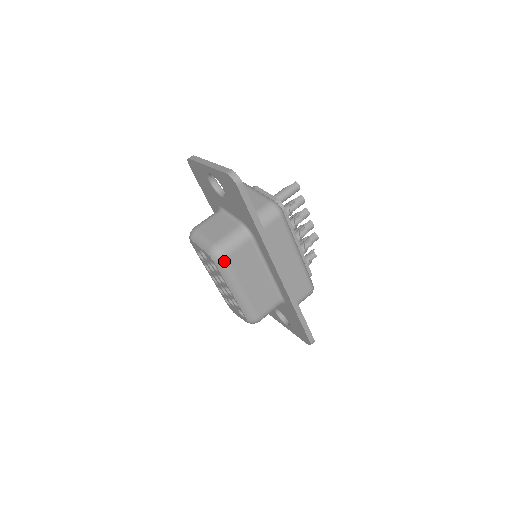
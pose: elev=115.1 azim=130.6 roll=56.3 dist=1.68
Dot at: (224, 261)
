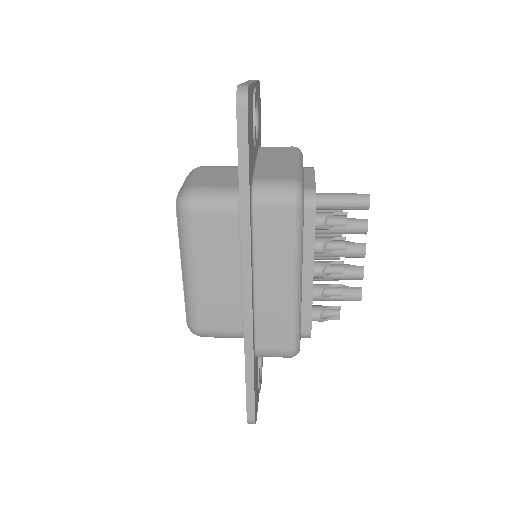
Dot at: (186, 215)
